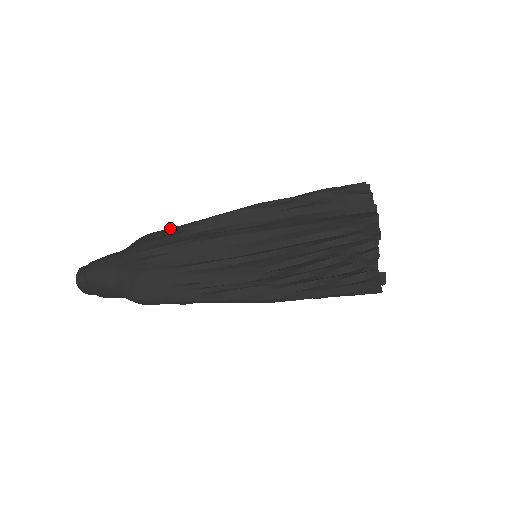
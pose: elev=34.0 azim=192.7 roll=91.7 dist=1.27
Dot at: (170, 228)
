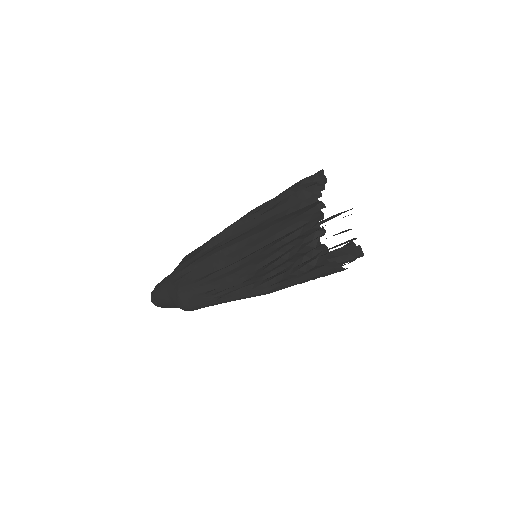
Dot at: (199, 247)
